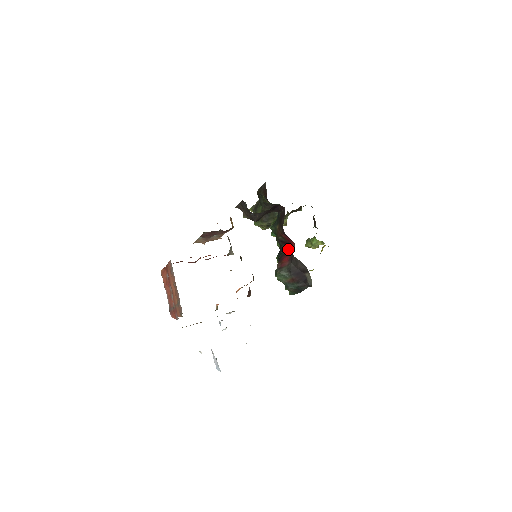
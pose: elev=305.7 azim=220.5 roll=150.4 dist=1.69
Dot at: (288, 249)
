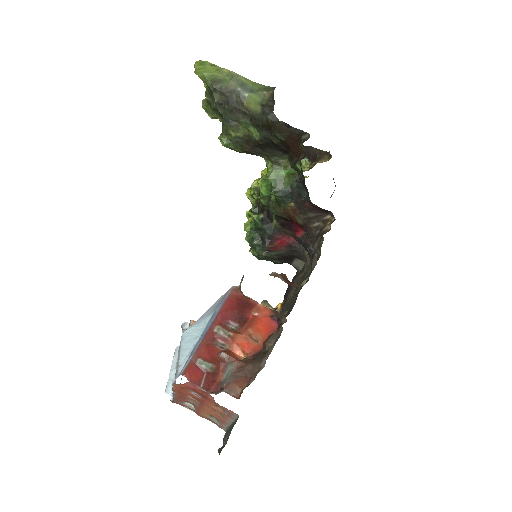
Dot at: (288, 229)
